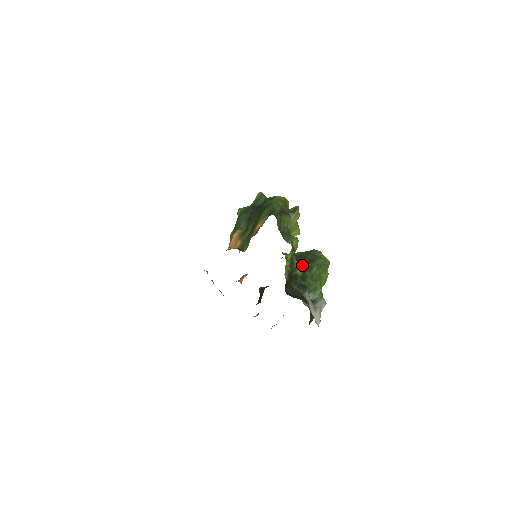
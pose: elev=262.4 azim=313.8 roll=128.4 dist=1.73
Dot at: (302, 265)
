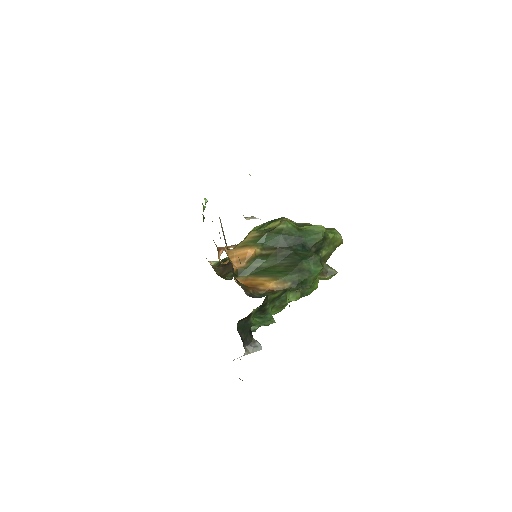
Dot at: occluded
